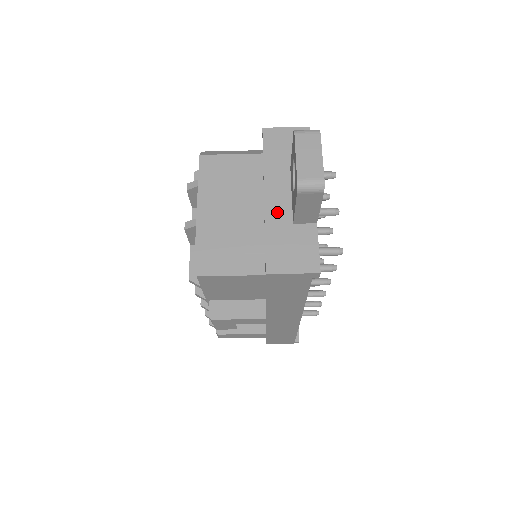
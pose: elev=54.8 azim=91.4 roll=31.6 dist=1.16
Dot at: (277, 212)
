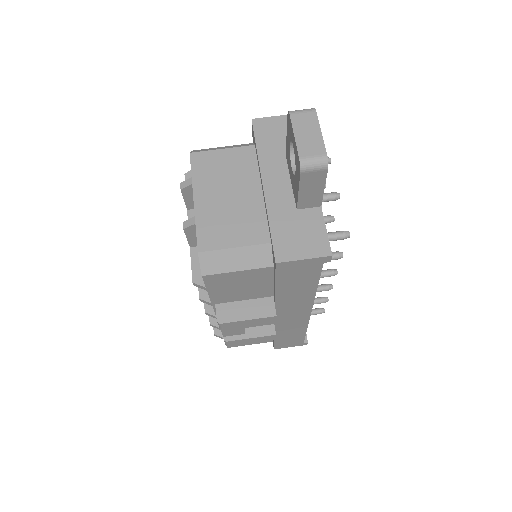
Dot at: (278, 200)
